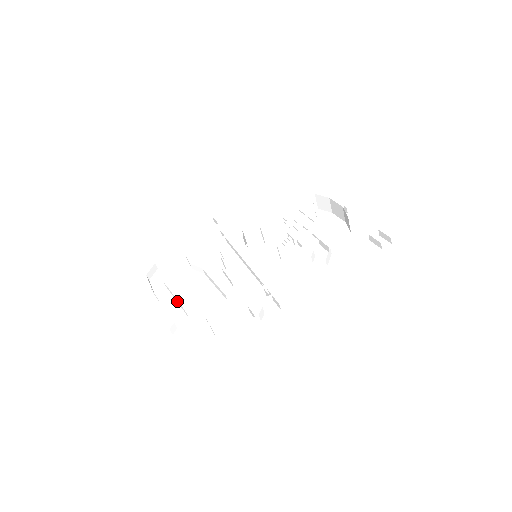
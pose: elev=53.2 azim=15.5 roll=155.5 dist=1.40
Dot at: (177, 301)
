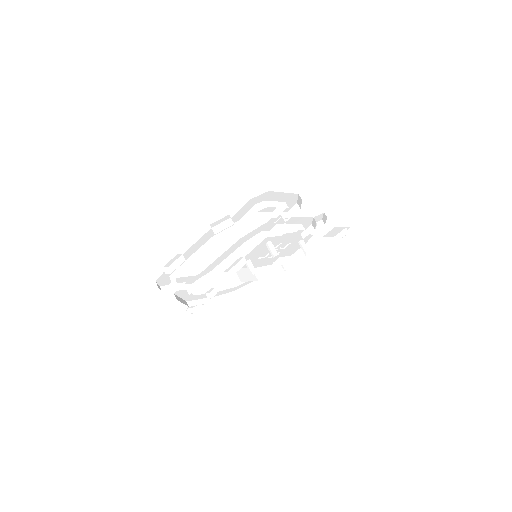
Dot at: (202, 251)
